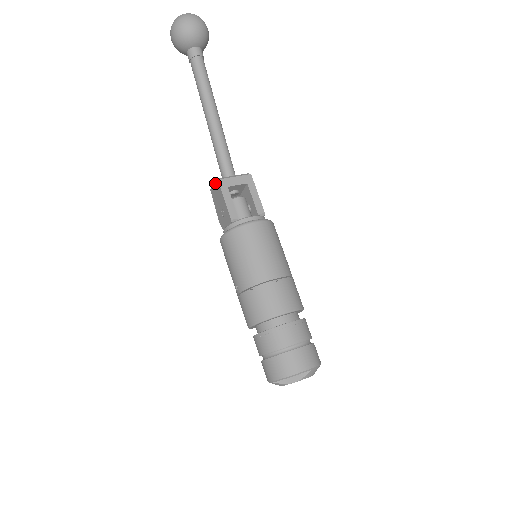
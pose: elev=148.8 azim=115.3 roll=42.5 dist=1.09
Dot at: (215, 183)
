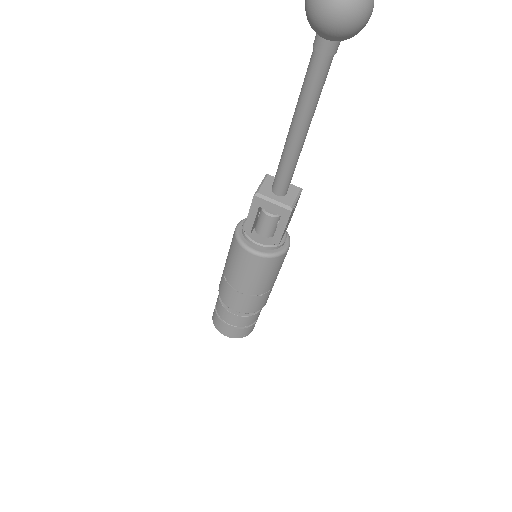
Dot at: occluded
